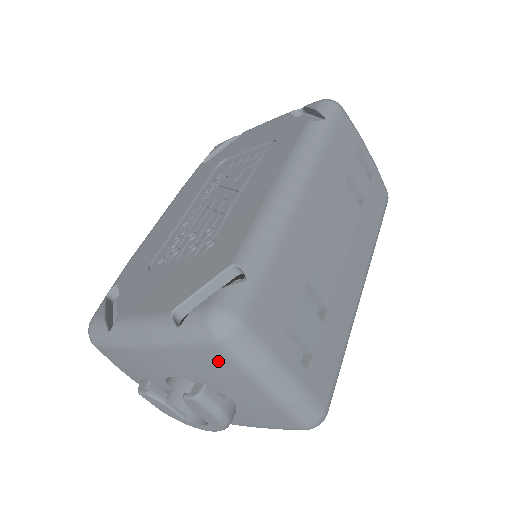
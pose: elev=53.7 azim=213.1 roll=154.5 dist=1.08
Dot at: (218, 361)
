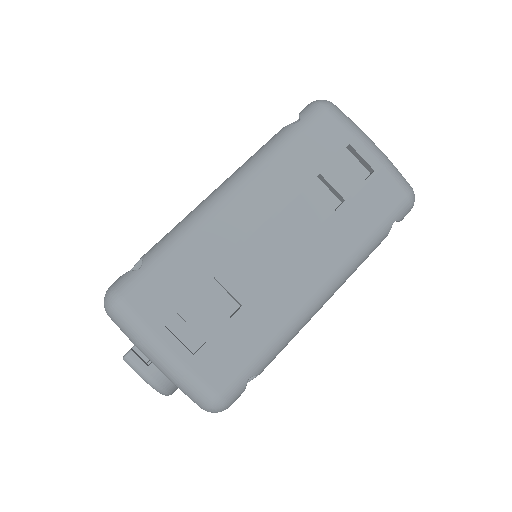
Dot at: occluded
